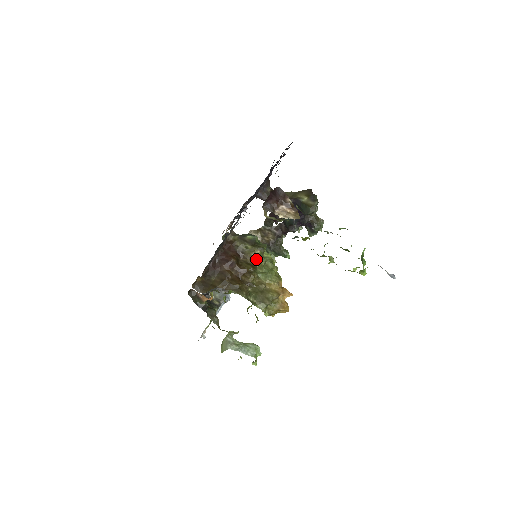
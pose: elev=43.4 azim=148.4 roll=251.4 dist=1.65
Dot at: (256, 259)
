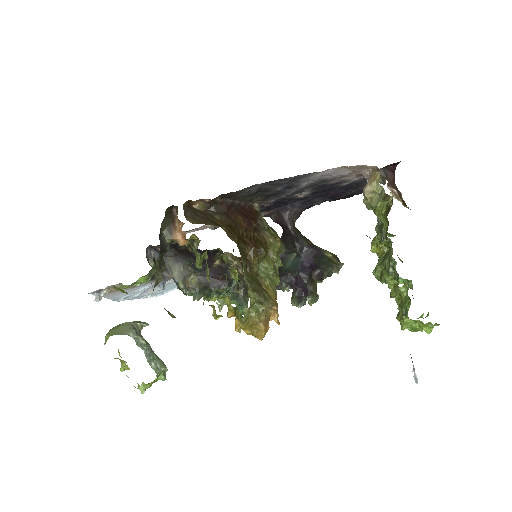
Dot at: (272, 248)
